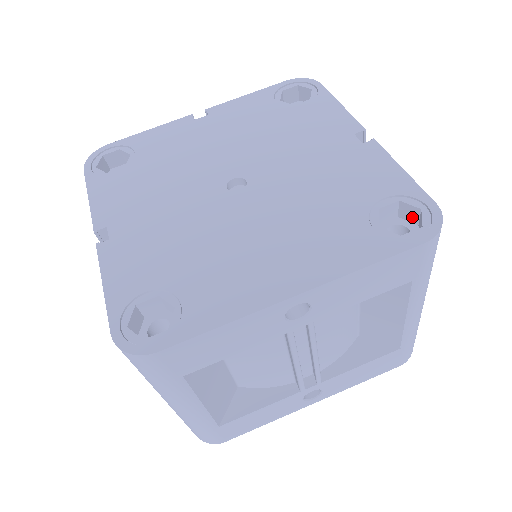
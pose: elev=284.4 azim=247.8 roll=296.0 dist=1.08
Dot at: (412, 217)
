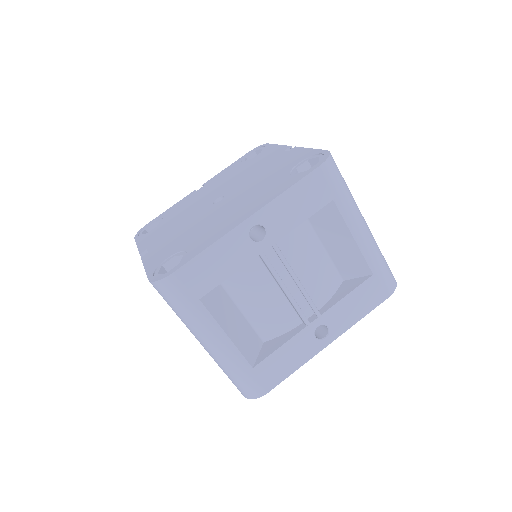
Dot at: occluded
